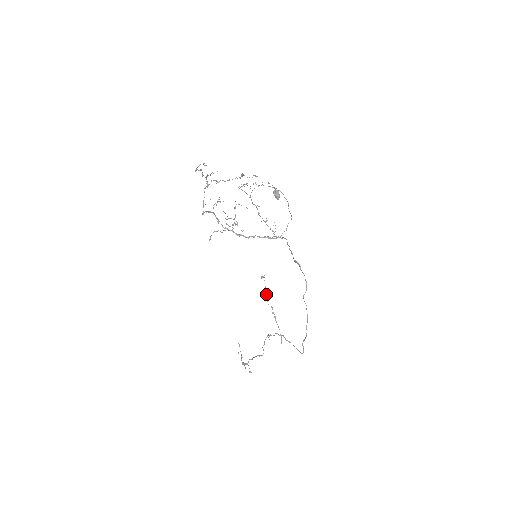
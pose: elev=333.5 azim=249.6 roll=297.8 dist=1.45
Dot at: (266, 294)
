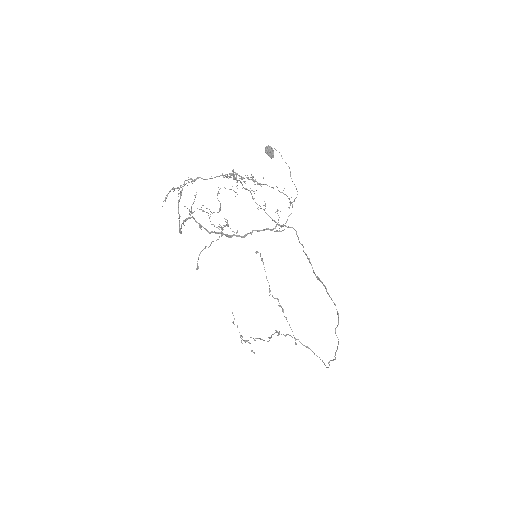
Dot at: (269, 285)
